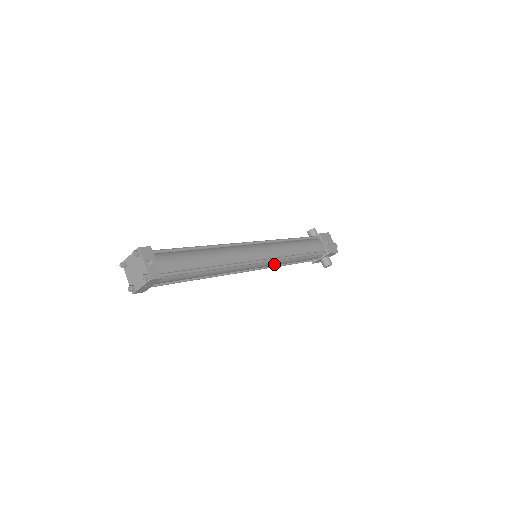
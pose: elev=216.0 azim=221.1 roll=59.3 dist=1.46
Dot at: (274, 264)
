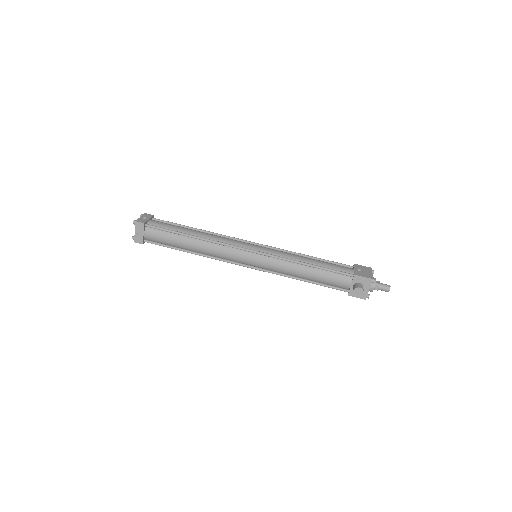
Dot at: (272, 264)
